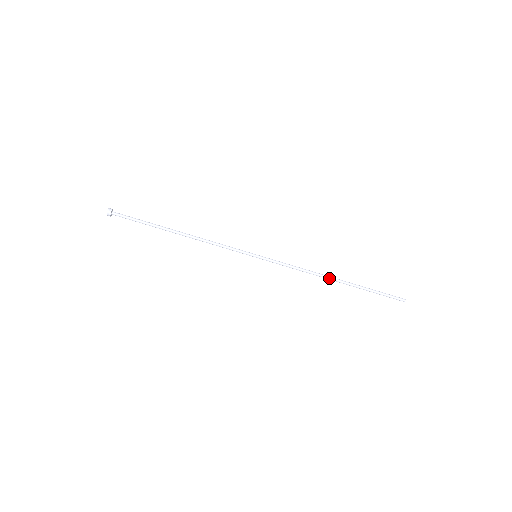
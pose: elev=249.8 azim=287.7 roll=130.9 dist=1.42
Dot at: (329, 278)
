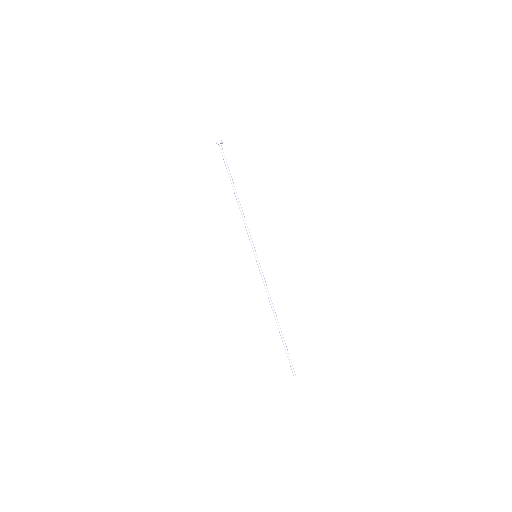
Dot at: (275, 314)
